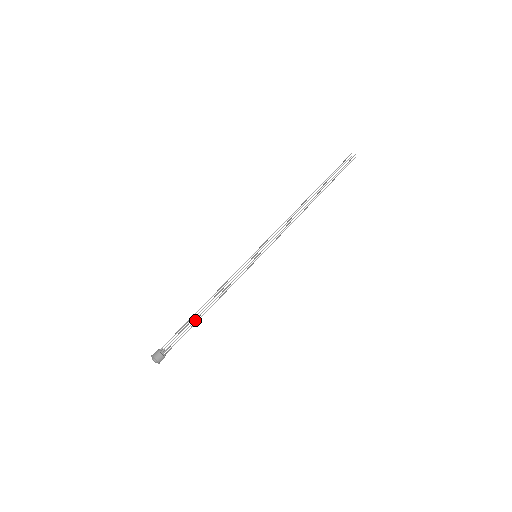
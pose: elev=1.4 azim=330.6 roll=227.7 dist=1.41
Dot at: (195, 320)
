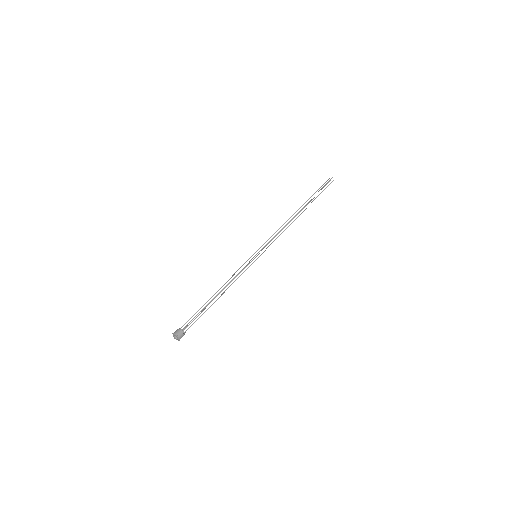
Dot at: (207, 304)
